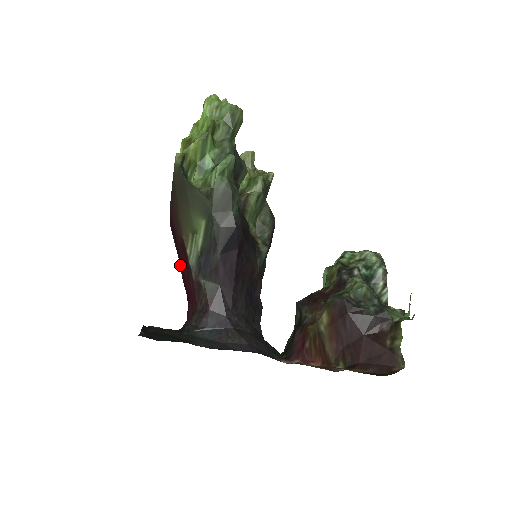
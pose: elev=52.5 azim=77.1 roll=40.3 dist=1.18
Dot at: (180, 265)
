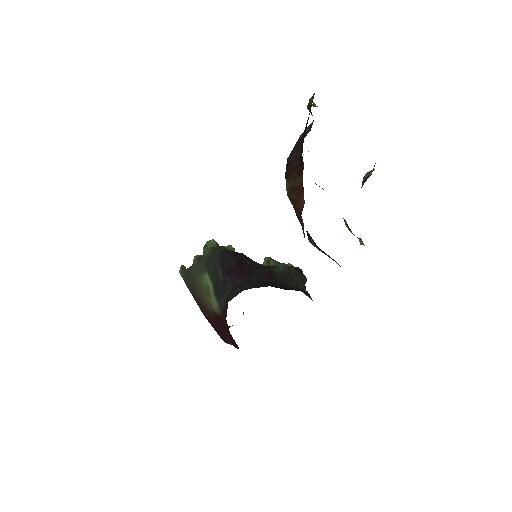
Dot at: (230, 342)
